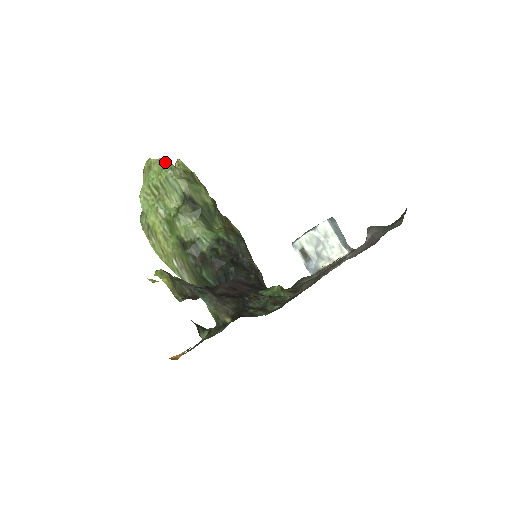
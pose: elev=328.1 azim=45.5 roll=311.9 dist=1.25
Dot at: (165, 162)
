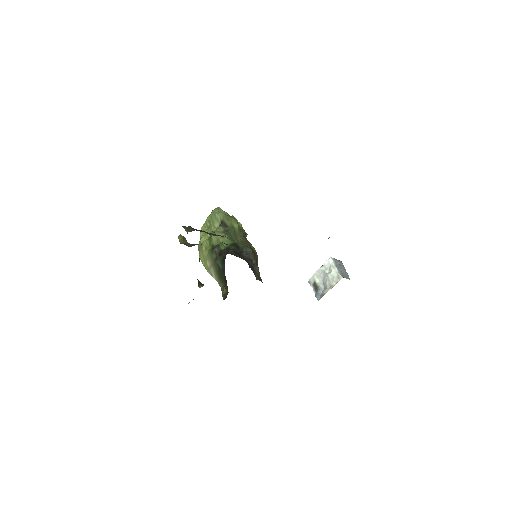
Dot at: occluded
